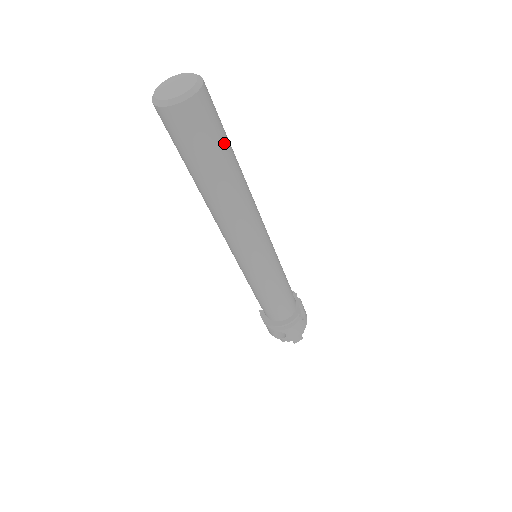
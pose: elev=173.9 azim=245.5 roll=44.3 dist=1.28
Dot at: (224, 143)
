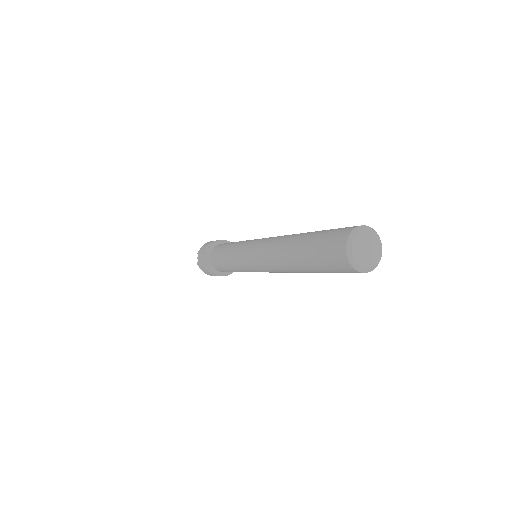
Dot at: occluded
